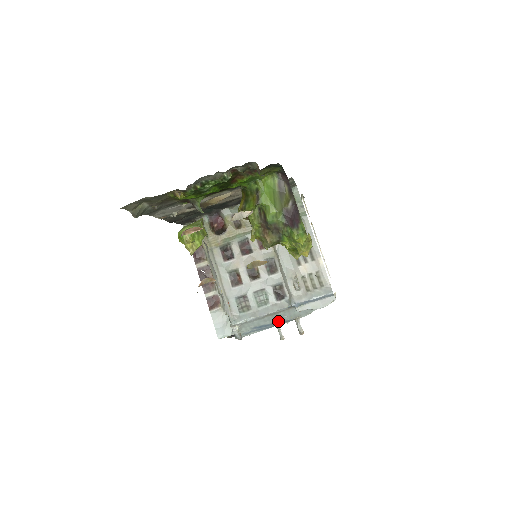
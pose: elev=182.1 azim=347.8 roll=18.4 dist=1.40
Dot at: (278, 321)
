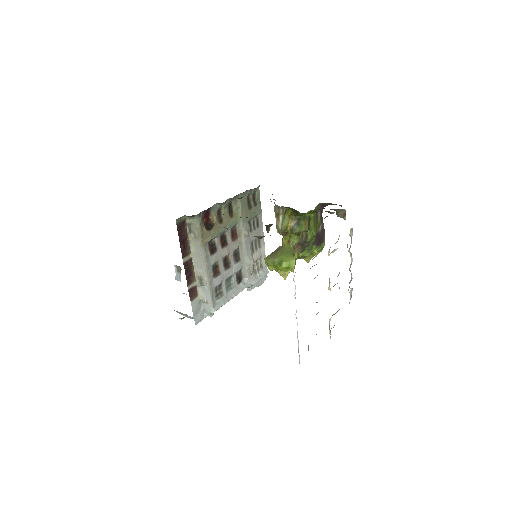
Dot at: occluded
